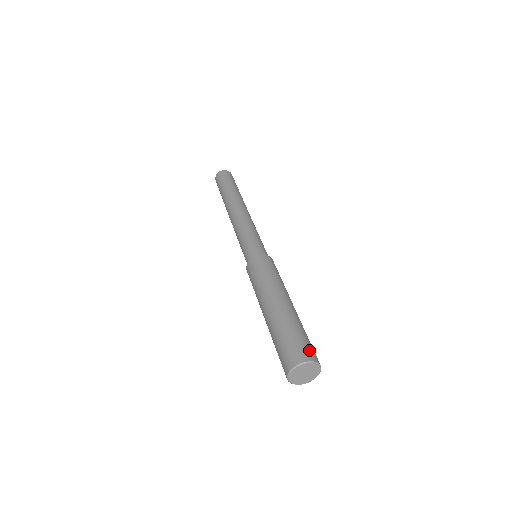
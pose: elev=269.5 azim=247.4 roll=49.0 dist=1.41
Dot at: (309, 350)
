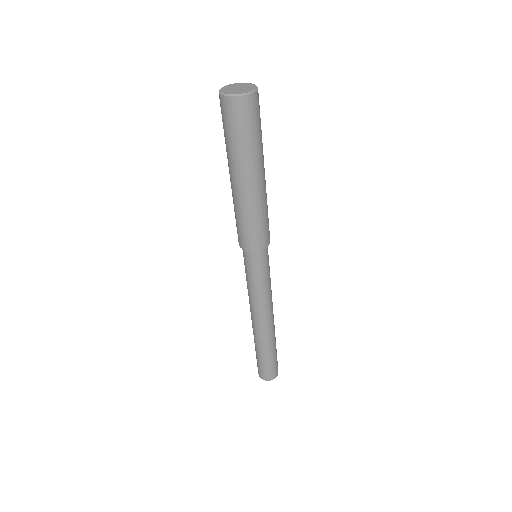
Dot at: occluded
